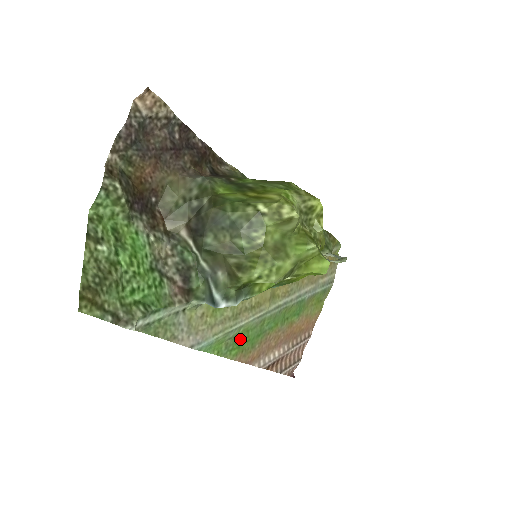
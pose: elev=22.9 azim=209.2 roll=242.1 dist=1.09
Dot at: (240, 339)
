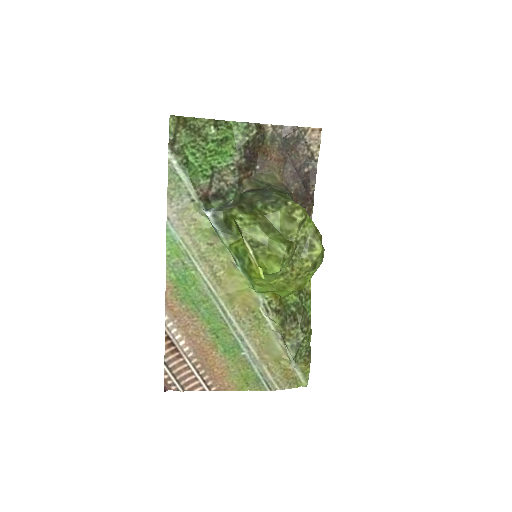
Dot at: (185, 277)
